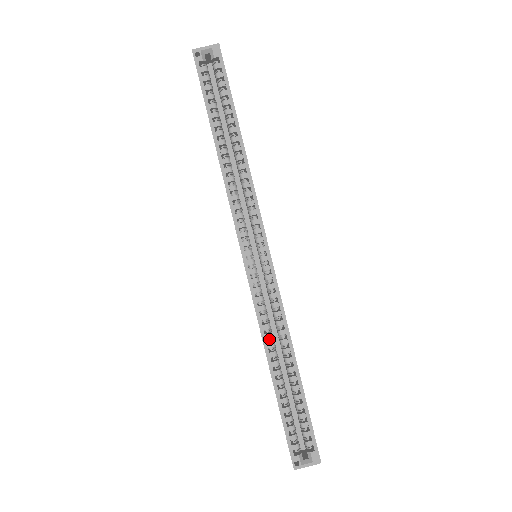
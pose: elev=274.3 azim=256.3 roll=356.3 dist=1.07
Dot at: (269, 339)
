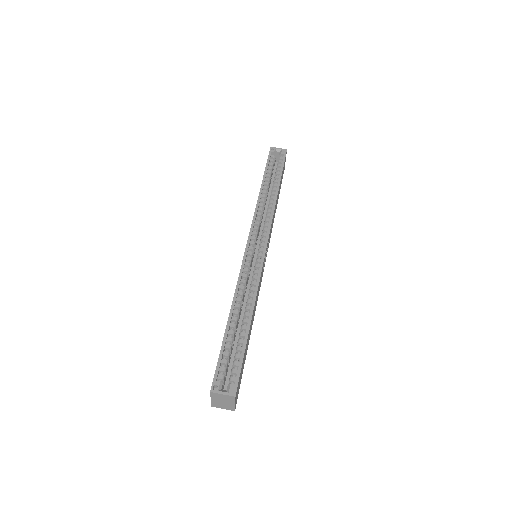
Dot at: (240, 296)
